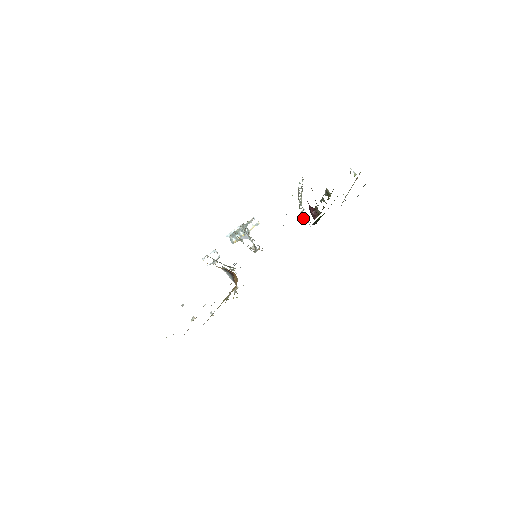
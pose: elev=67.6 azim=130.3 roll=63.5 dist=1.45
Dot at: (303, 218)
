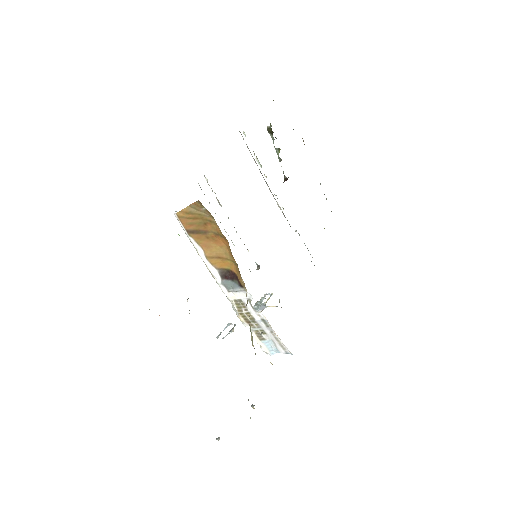
Dot at: (314, 265)
